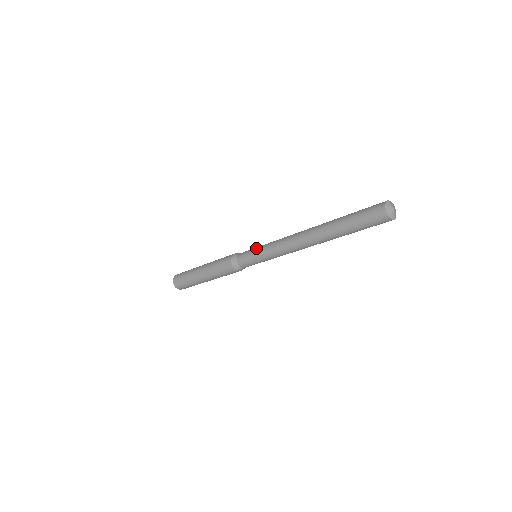
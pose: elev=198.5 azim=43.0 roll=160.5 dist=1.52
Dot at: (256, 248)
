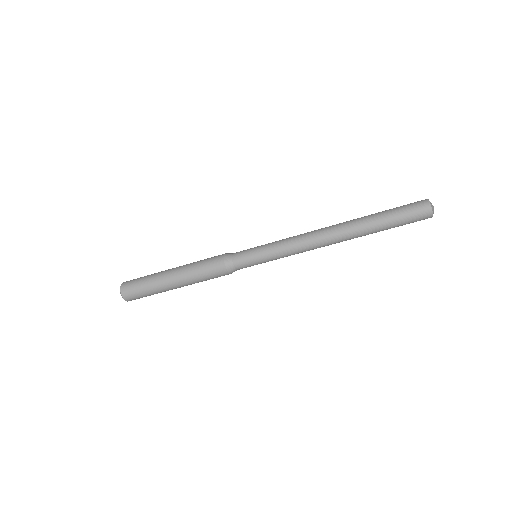
Dot at: (260, 249)
